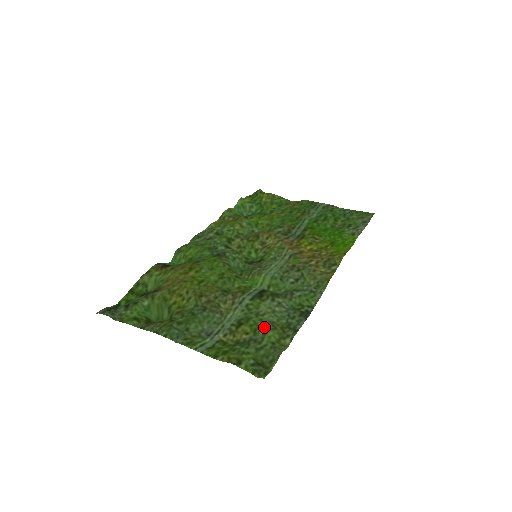
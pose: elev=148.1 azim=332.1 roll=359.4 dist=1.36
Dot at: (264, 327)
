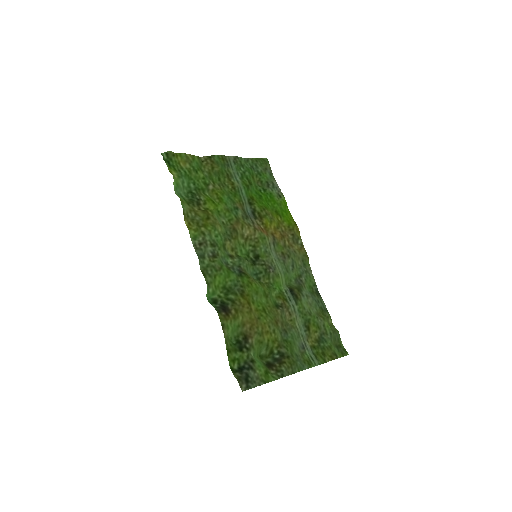
Dot at: (320, 321)
